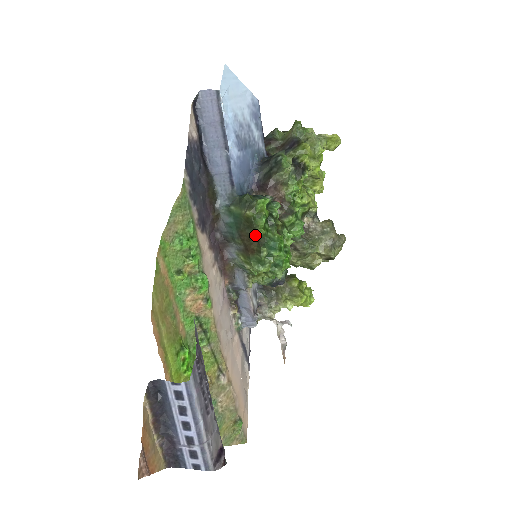
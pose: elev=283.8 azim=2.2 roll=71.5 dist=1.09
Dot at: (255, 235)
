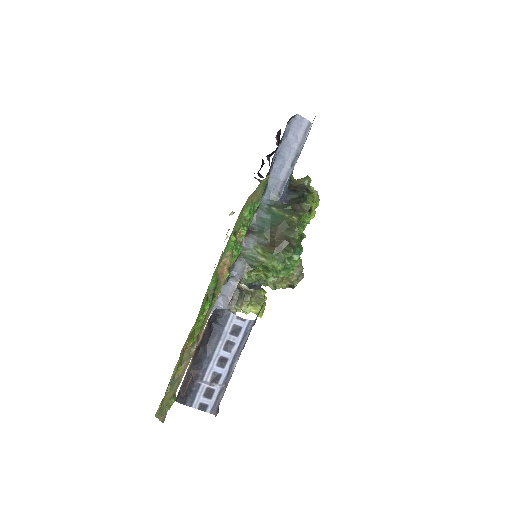
Dot at: (291, 237)
